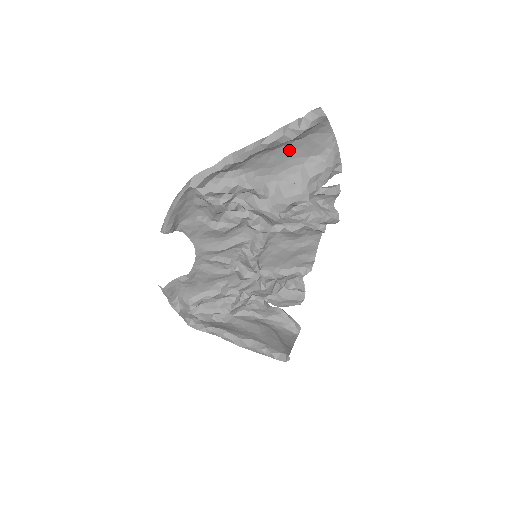
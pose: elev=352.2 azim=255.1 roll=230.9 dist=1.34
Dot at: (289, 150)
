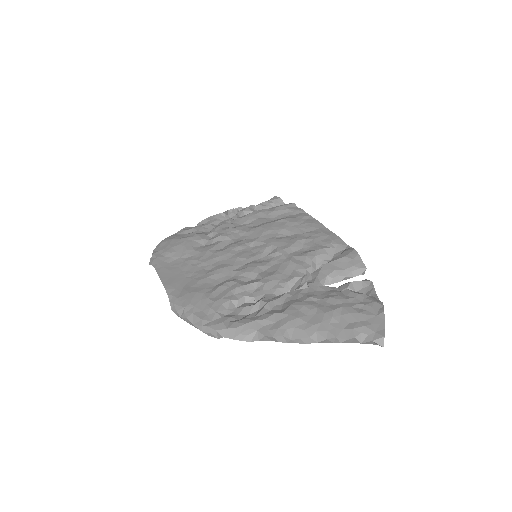
Dot at: (332, 315)
